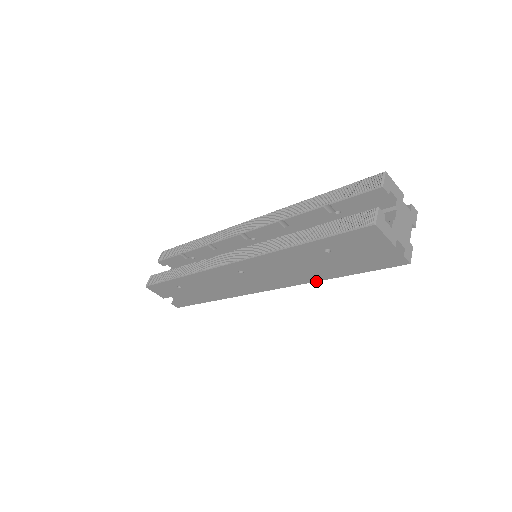
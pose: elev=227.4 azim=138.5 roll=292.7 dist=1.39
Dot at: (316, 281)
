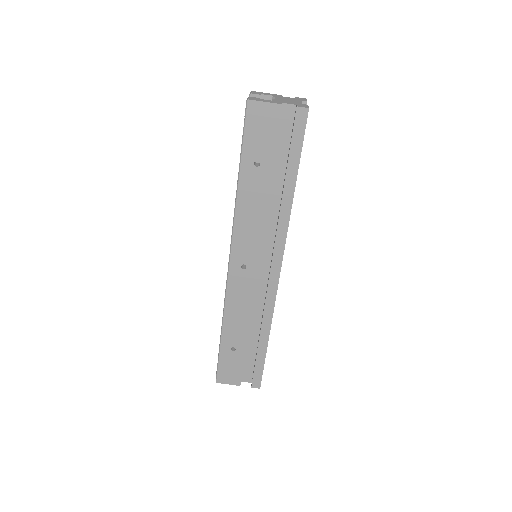
Dot at: (290, 211)
